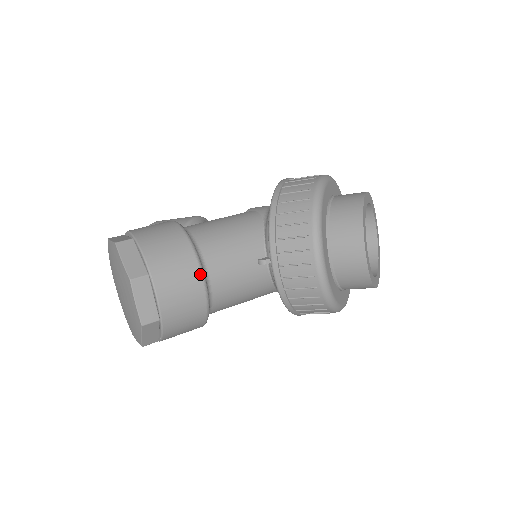
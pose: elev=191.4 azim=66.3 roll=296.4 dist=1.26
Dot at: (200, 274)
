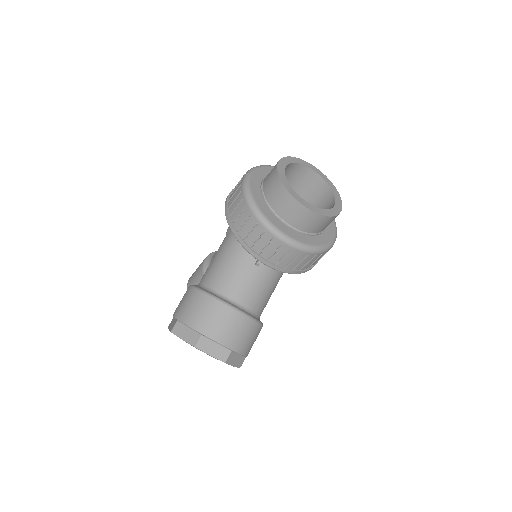
Dot at: (228, 307)
